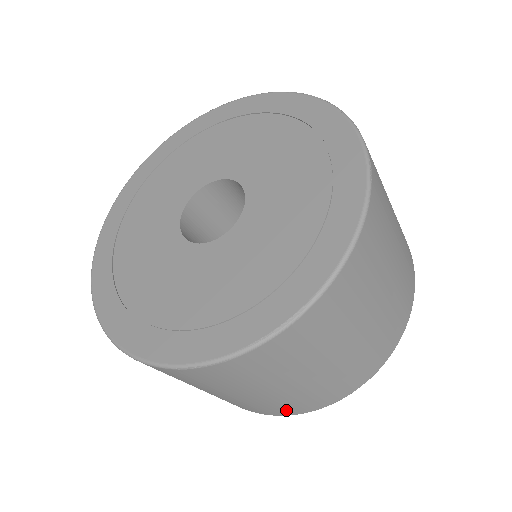
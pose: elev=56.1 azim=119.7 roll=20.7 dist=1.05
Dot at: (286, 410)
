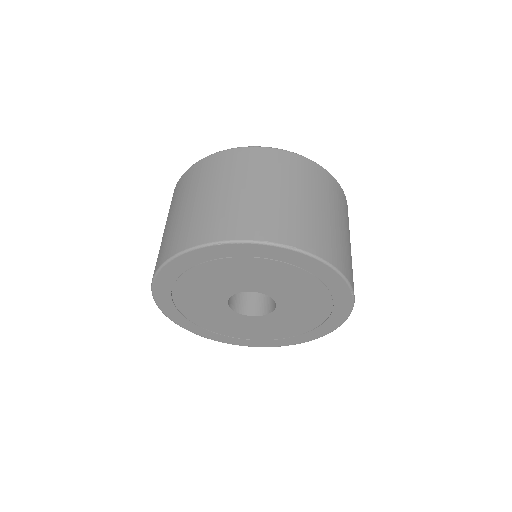
Dot at: (232, 227)
